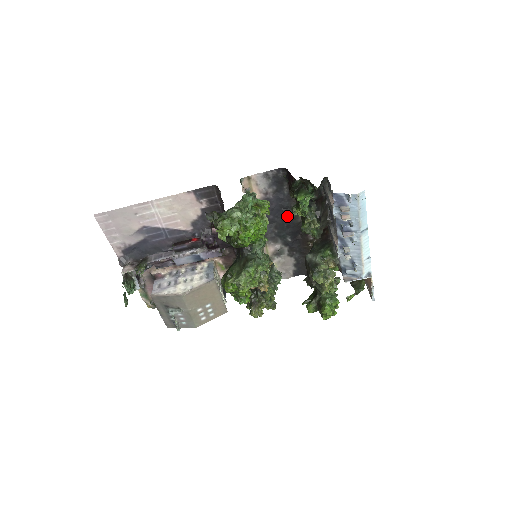
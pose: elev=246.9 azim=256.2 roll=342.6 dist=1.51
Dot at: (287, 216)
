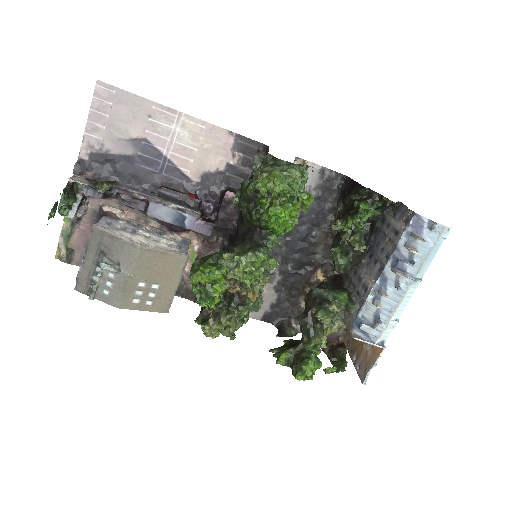
Dot at: (308, 236)
